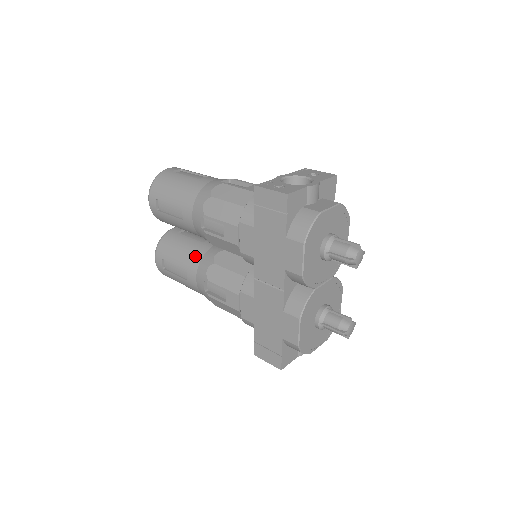
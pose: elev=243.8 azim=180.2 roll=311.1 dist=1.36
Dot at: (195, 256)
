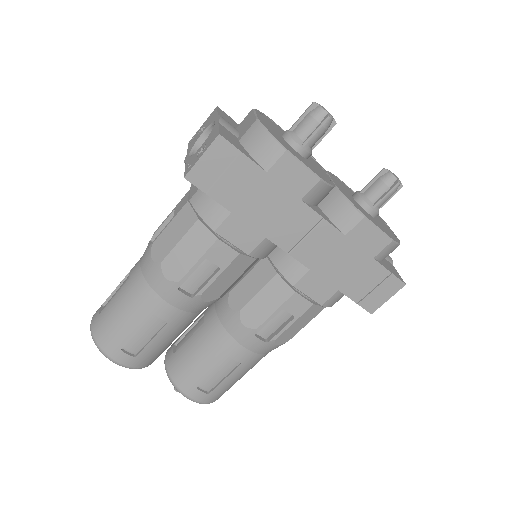
Dot at: (217, 337)
